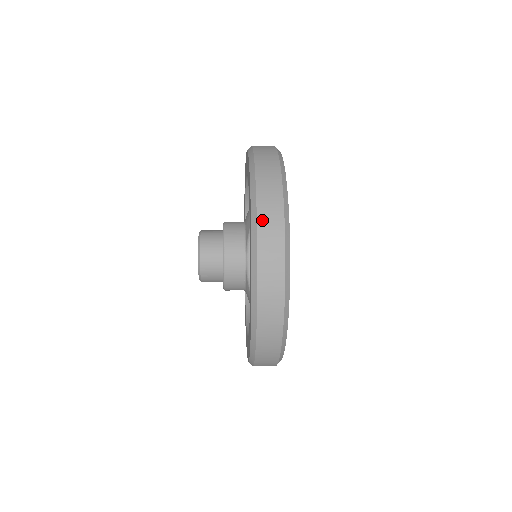
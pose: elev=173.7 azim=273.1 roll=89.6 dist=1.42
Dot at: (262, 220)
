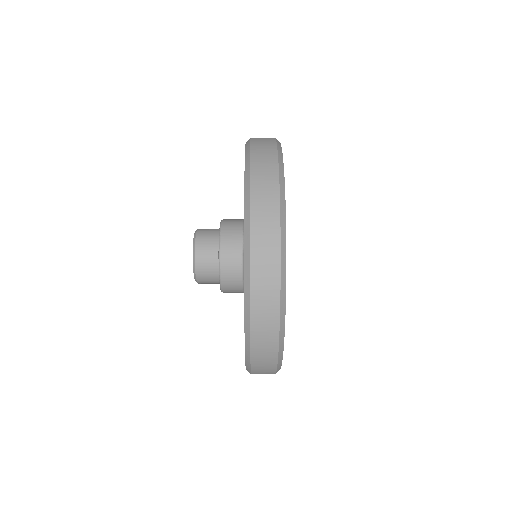
Dot at: (255, 160)
